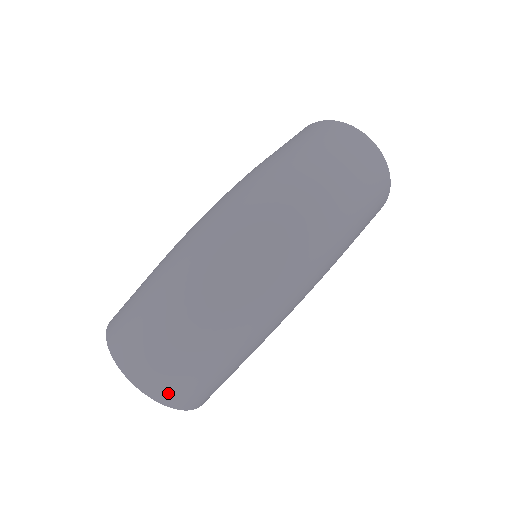
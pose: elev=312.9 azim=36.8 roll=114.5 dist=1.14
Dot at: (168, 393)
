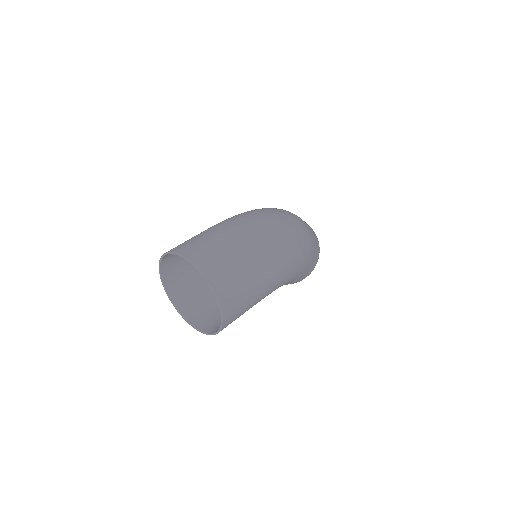
Dot at: (222, 286)
